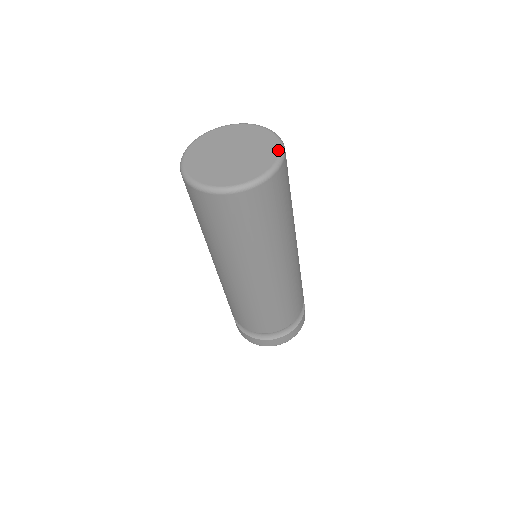
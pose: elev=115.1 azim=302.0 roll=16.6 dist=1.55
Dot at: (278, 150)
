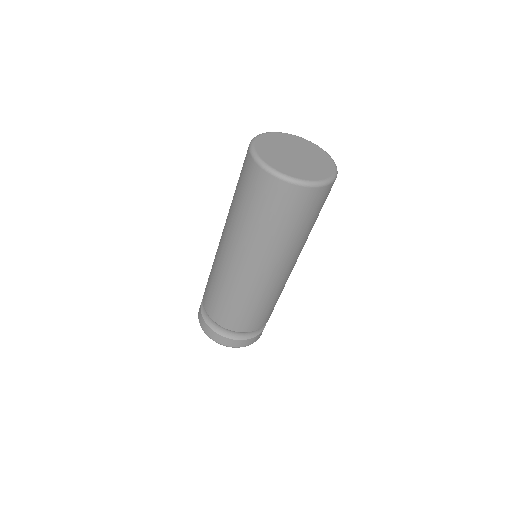
Dot at: (333, 162)
